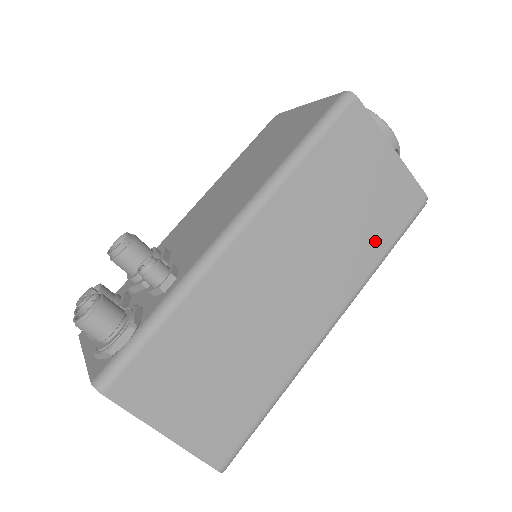
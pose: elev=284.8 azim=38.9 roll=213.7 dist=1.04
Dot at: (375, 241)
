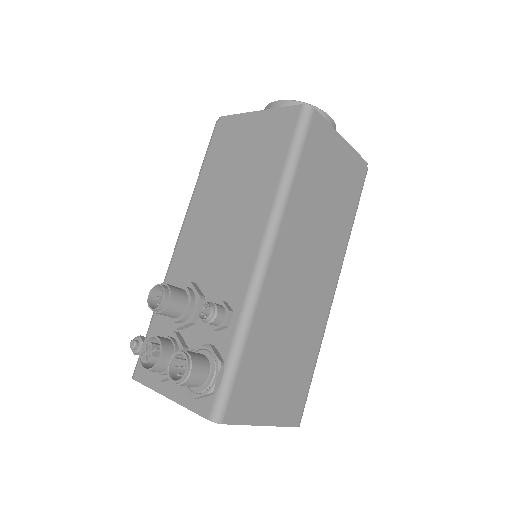
Dot at: (346, 215)
